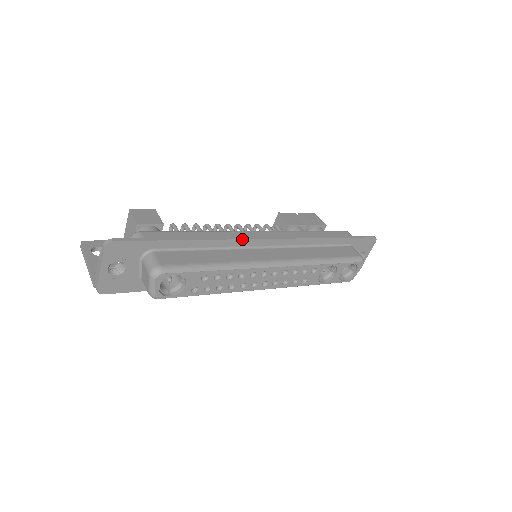
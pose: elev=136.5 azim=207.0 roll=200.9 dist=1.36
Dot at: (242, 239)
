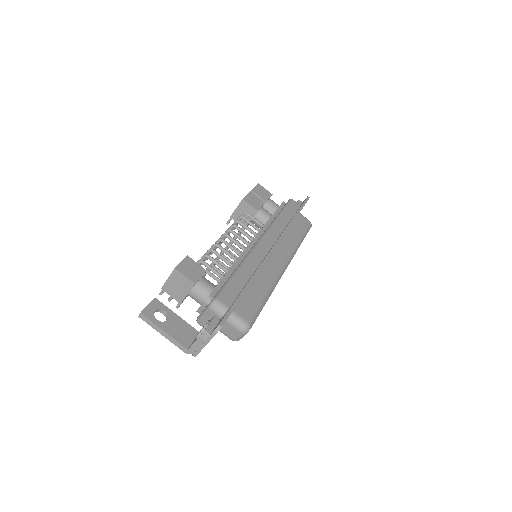
Dot at: occluded
